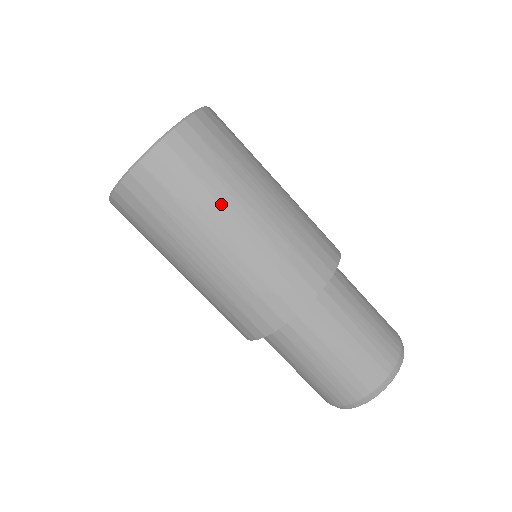
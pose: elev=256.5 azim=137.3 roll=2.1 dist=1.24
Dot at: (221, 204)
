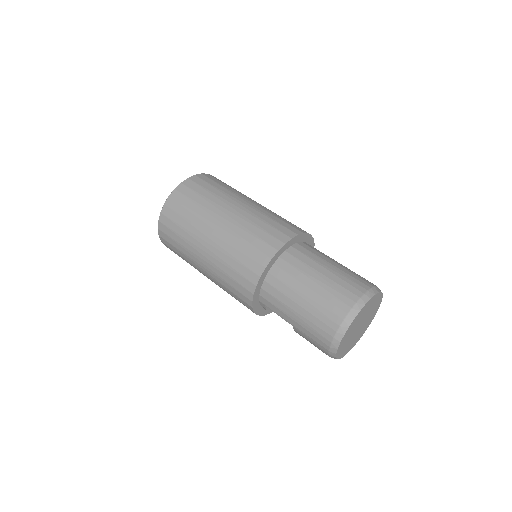
Dot at: (215, 206)
